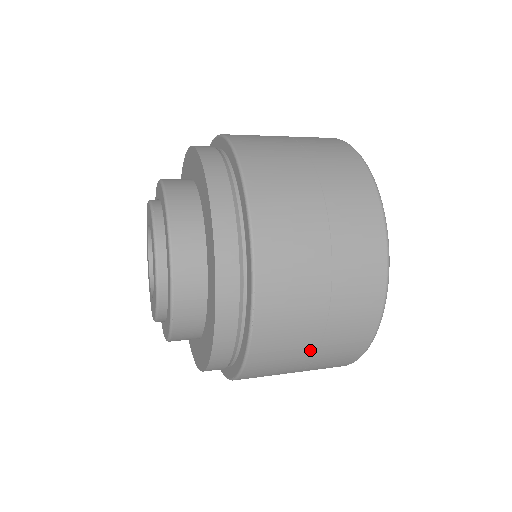
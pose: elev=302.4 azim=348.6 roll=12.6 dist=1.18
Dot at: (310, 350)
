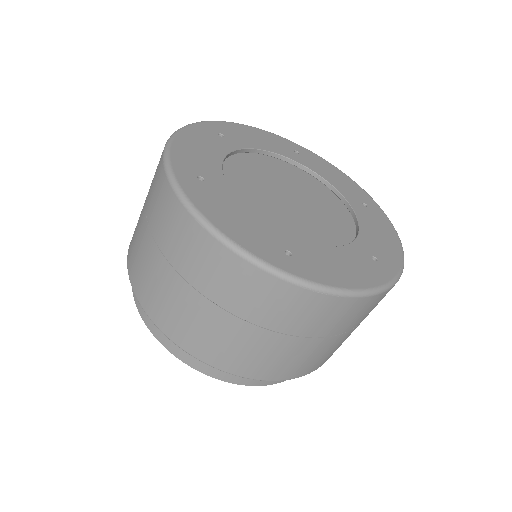
Dot at: occluded
